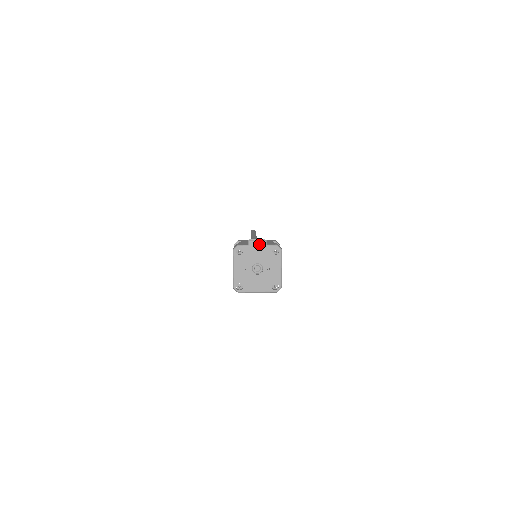
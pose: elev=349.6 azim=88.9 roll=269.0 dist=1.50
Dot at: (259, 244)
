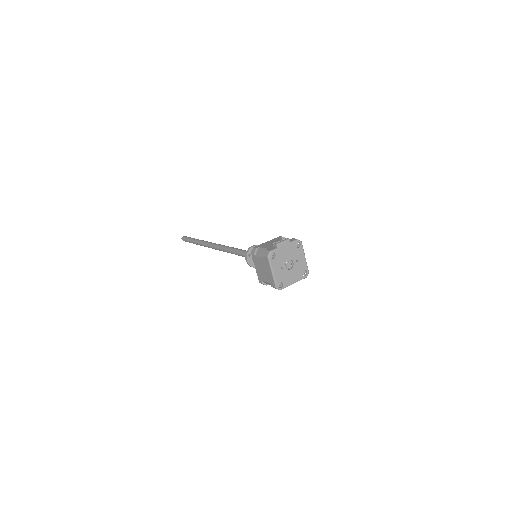
Dot at: (285, 244)
